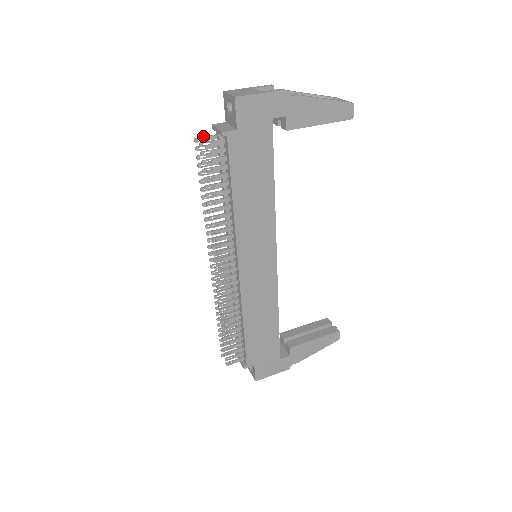
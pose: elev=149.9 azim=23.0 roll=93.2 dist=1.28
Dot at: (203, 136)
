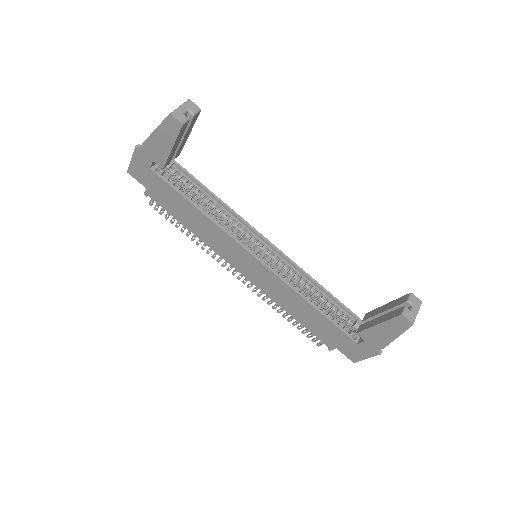
Dot at: occluded
